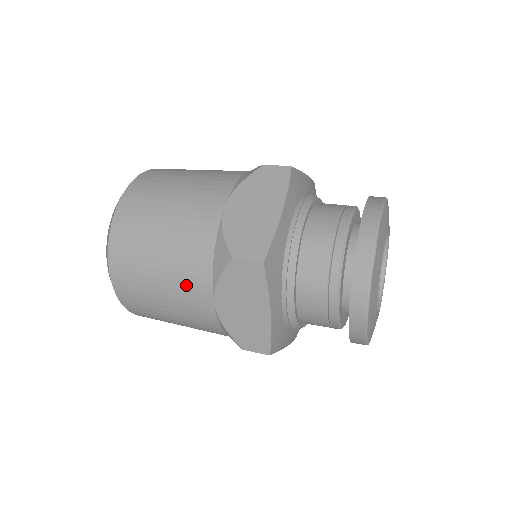
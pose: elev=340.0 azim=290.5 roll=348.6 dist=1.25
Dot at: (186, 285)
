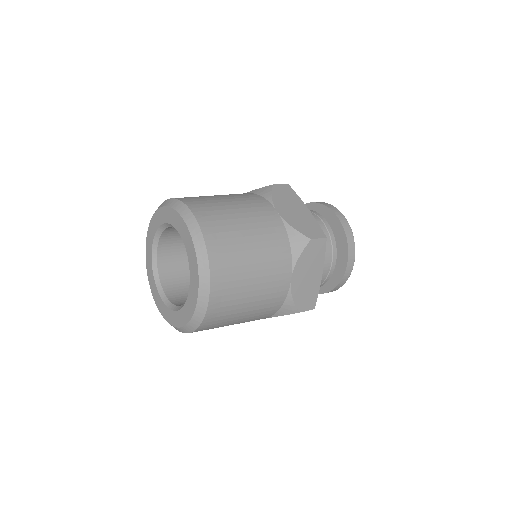
Dot at: (252, 320)
